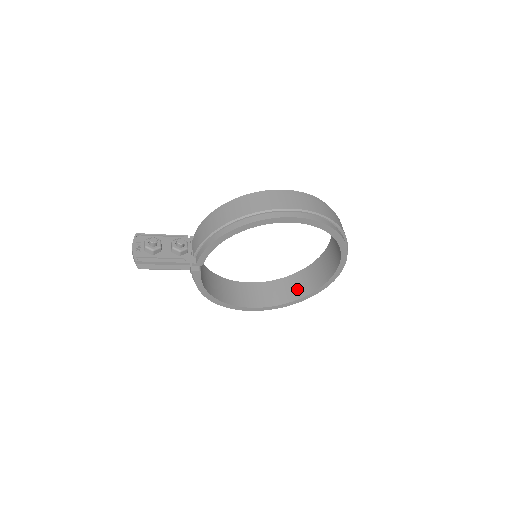
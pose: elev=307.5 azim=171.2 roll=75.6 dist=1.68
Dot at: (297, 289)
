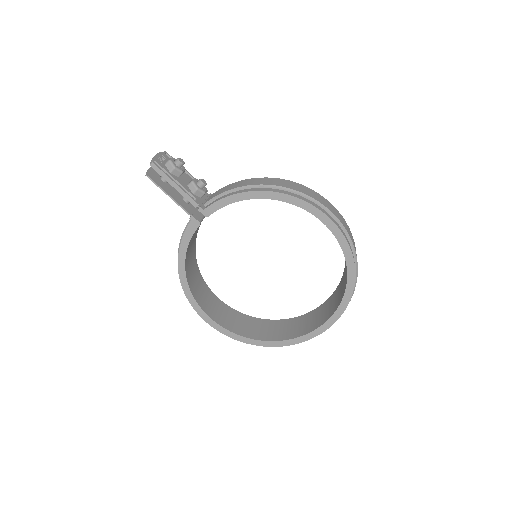
Dot at: (264, 332)
